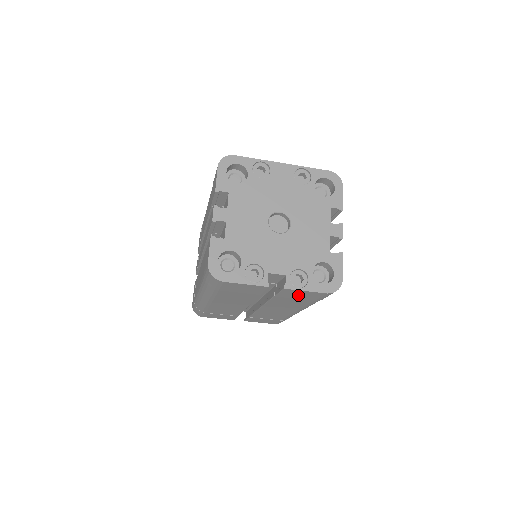
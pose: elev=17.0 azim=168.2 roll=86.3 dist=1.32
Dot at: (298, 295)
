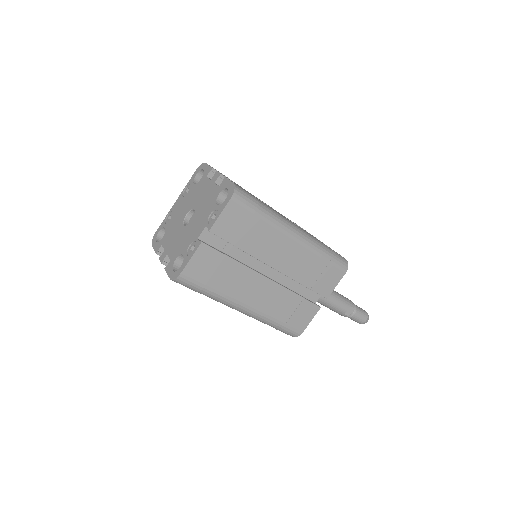
Dot at: (232, 224)
